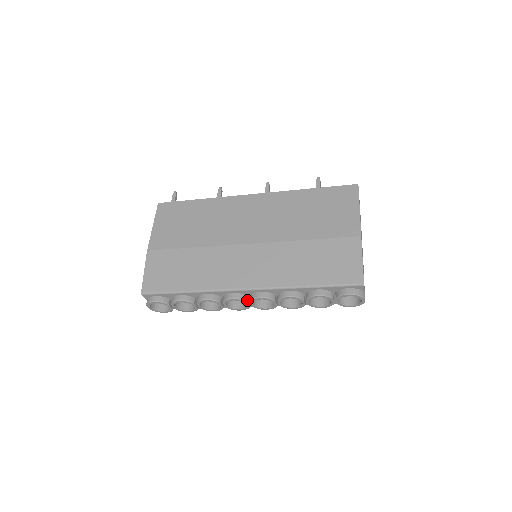
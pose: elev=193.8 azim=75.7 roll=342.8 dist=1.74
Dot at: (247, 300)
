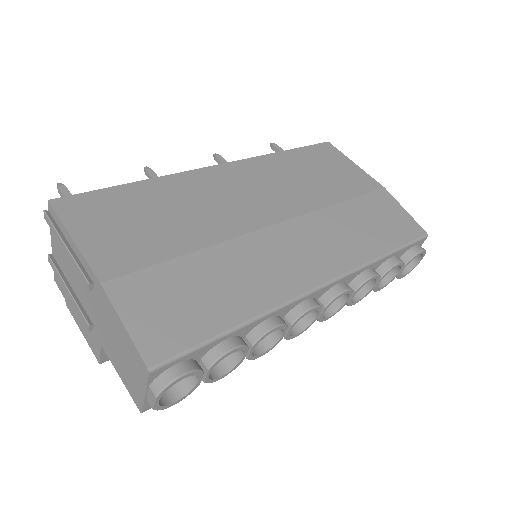
Dot at: occluded
